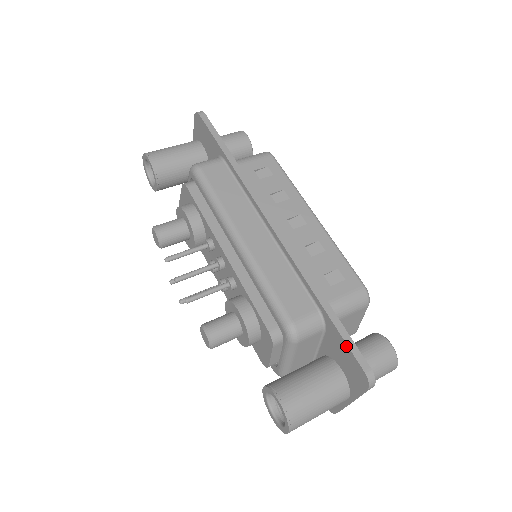
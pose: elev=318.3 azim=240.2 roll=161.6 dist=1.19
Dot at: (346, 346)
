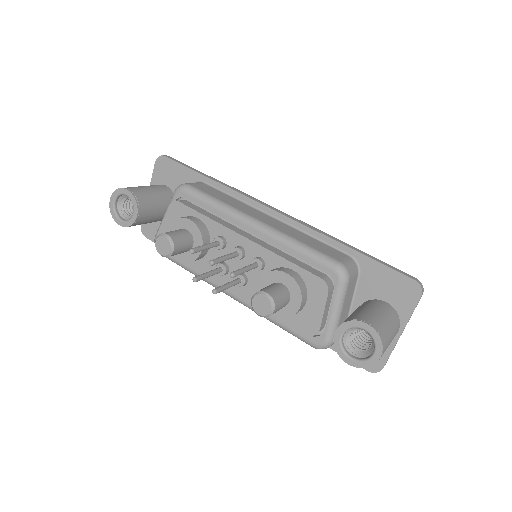
Dot at: (389, 269)
